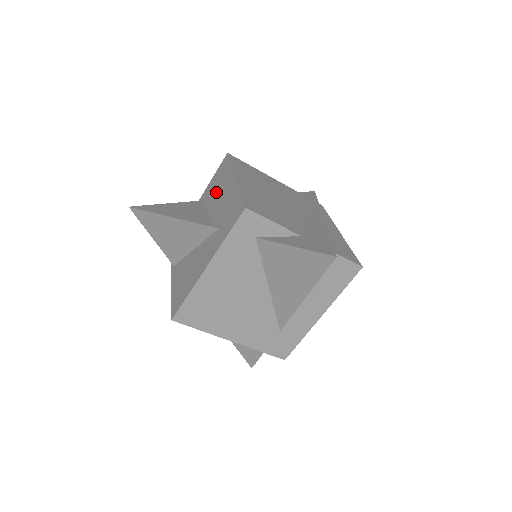
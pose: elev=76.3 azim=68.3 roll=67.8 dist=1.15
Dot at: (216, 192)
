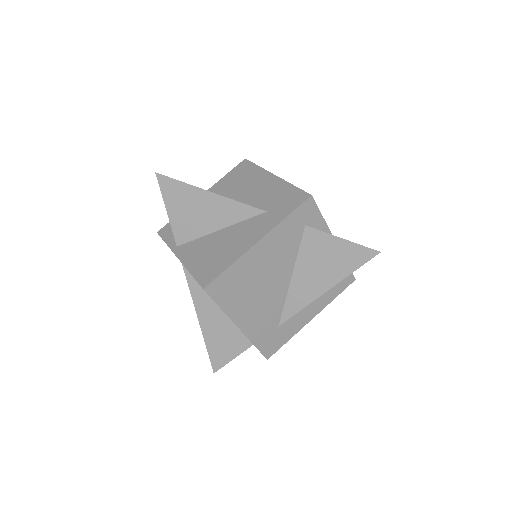
Dot at: (241, 186)
